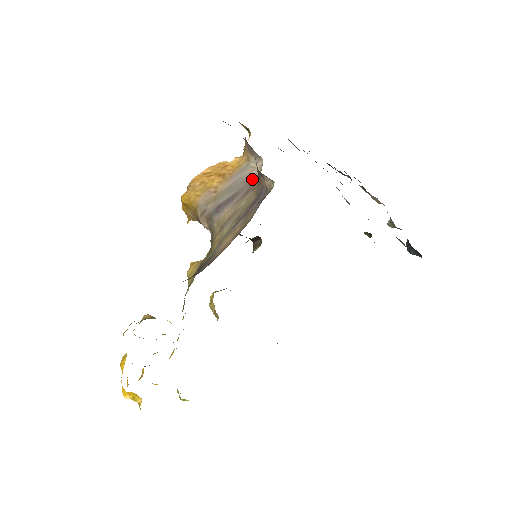
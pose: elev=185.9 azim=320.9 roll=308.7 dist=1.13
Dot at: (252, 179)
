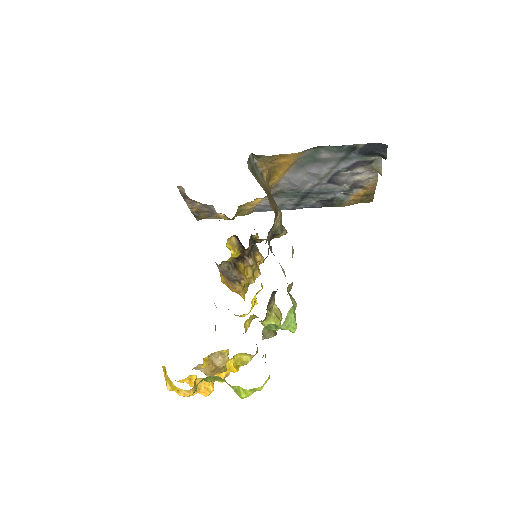
Dot at: occluded
